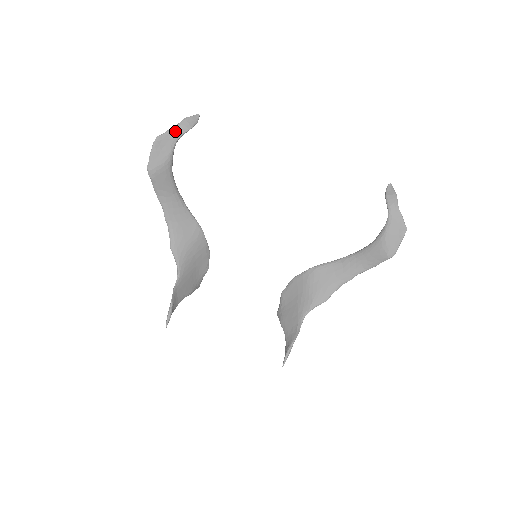
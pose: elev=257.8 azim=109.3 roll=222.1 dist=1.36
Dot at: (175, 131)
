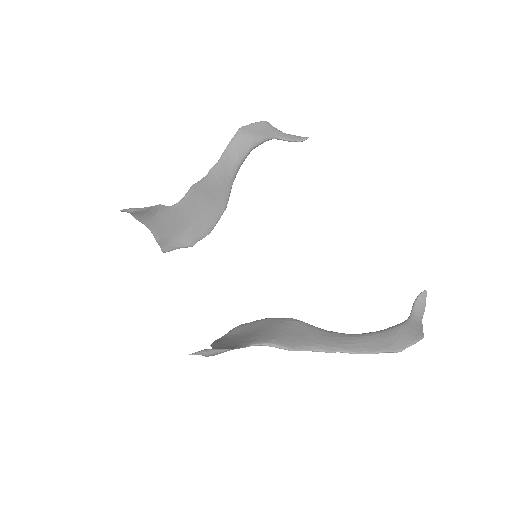
Dot at: (281, 133)
